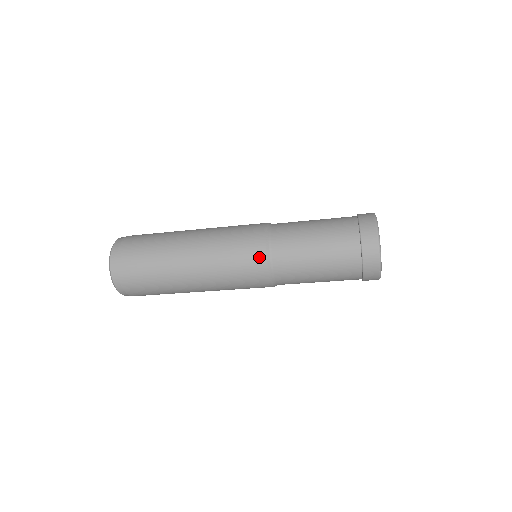
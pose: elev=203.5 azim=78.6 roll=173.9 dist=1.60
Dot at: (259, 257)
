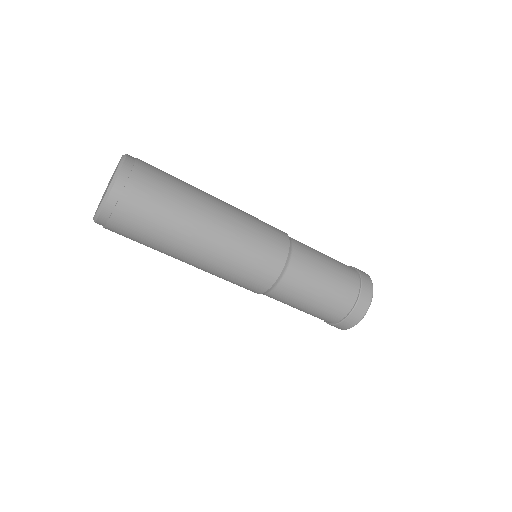
Dot at: (280, 257)
